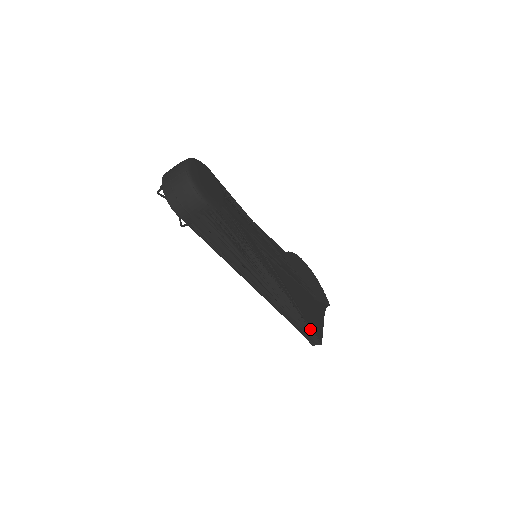
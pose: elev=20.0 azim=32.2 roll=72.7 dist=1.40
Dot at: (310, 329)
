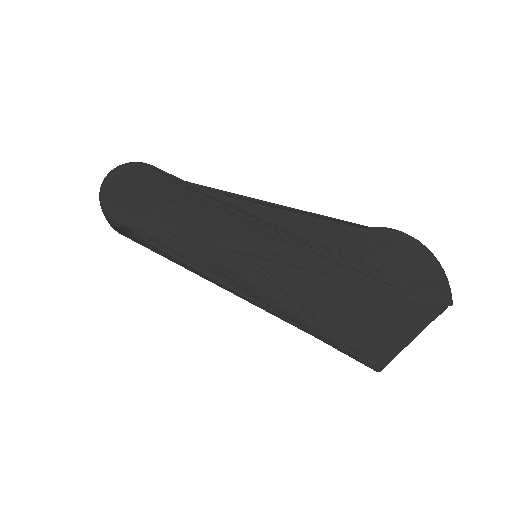
Dot at: (350, 352)
